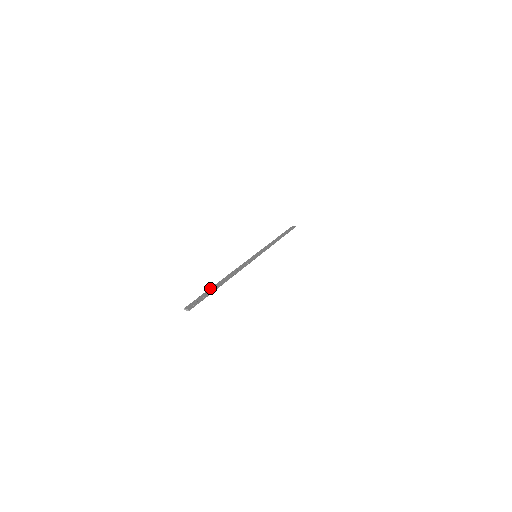
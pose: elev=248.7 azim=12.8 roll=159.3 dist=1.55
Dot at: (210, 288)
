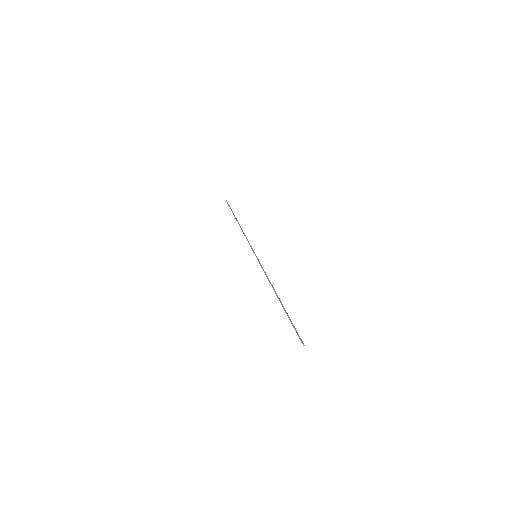
Dot at: occluded
